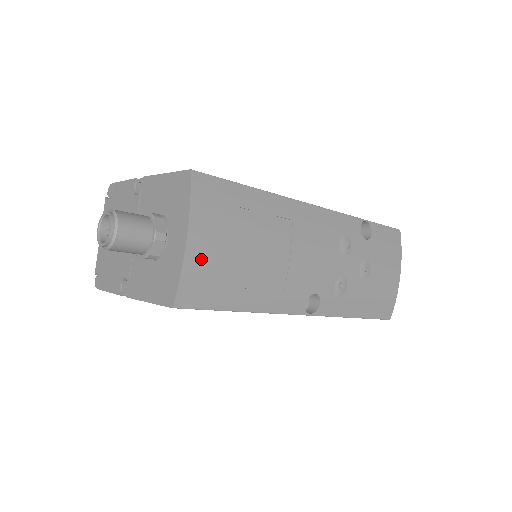
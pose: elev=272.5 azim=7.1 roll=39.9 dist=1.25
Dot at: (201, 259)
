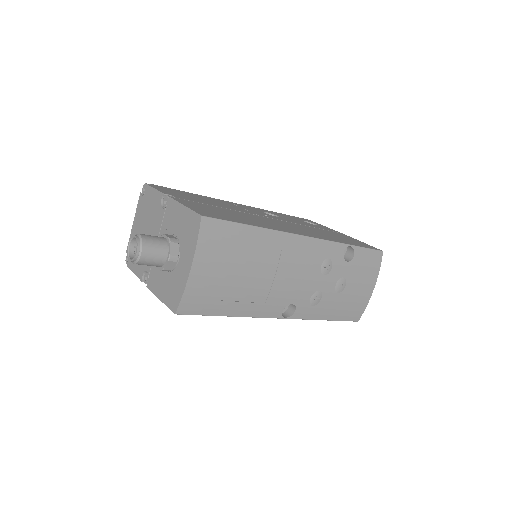
Dot at: (200, 282)
